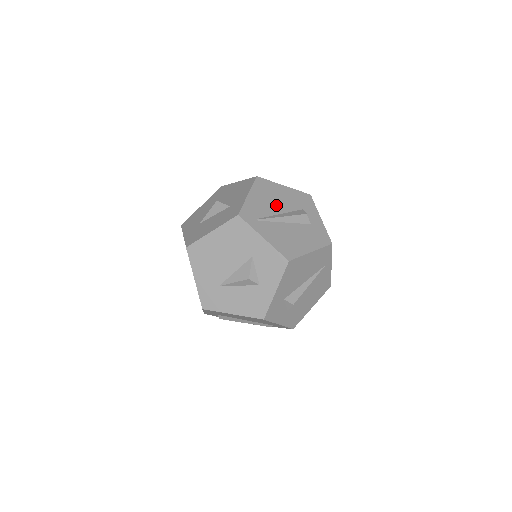
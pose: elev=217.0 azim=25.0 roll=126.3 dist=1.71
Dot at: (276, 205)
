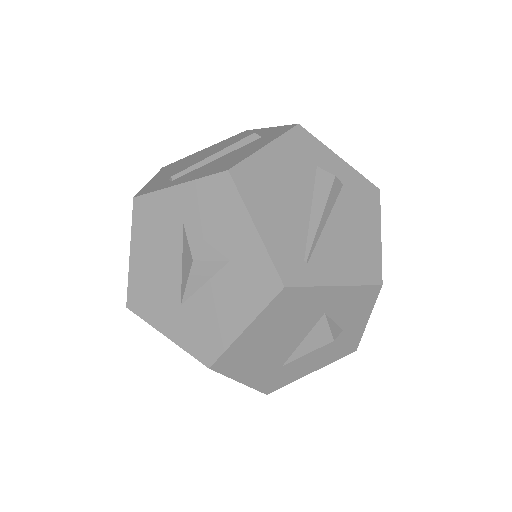
Dot at: (294, 201)
